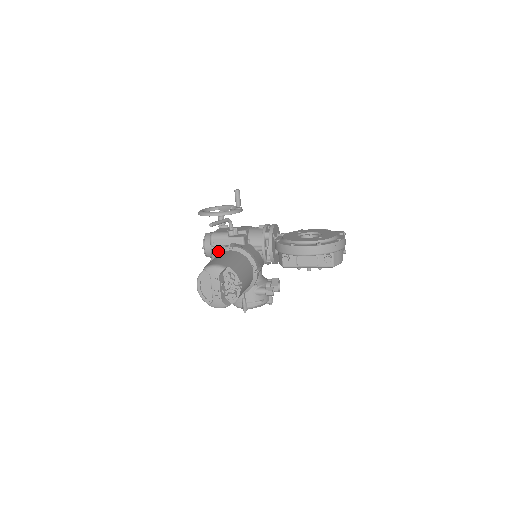
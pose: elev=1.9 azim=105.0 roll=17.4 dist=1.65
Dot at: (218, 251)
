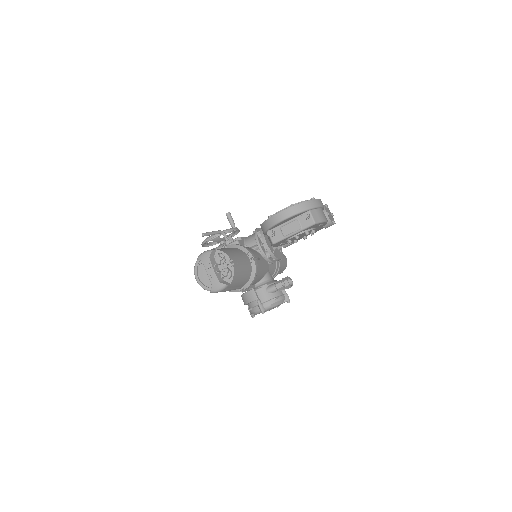
Dot at: occluded
